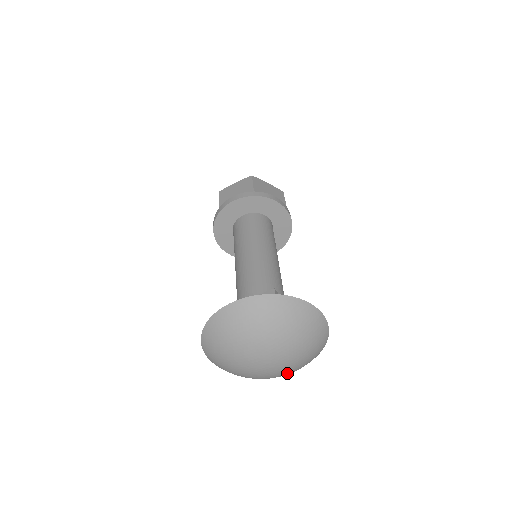
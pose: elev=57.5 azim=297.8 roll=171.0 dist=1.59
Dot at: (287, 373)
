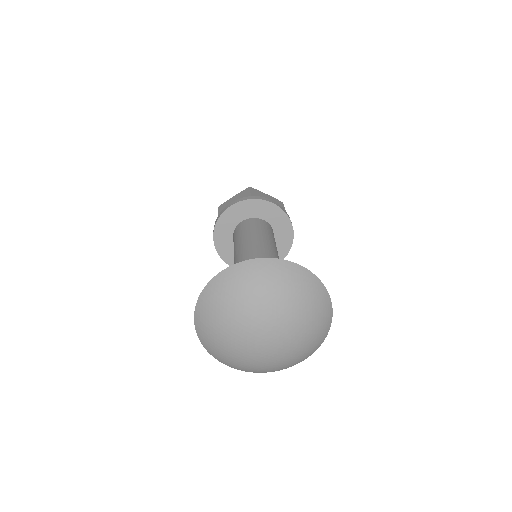
Dot at: (248, 364)
